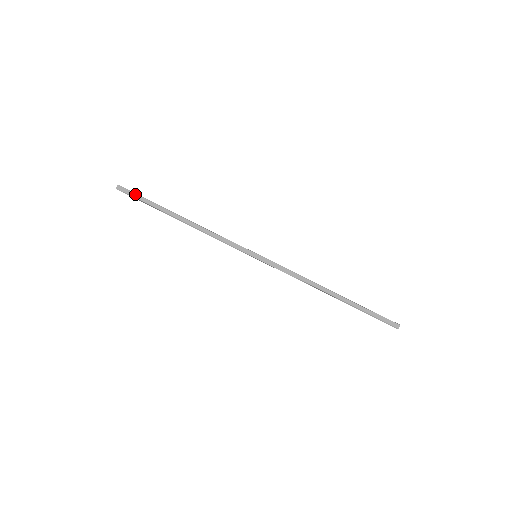
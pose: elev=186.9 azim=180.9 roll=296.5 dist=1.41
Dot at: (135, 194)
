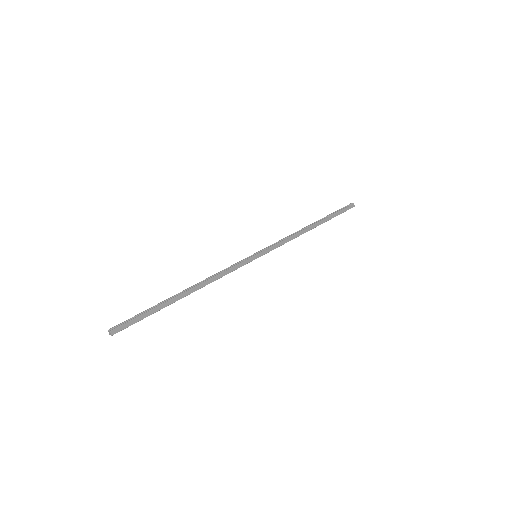
Dot at: (133, 320)
